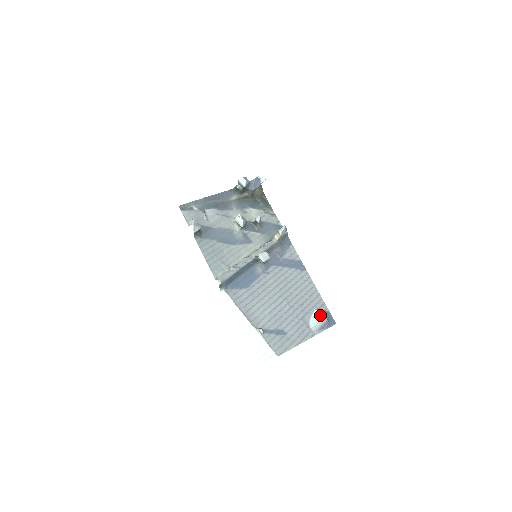
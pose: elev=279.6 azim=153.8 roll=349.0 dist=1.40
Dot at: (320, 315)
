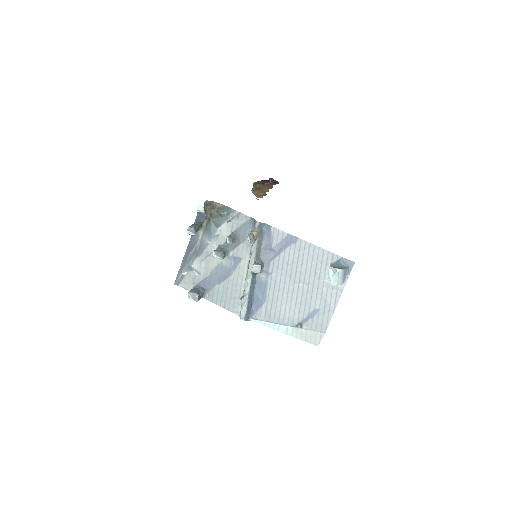
Dot at: (335, 271)
